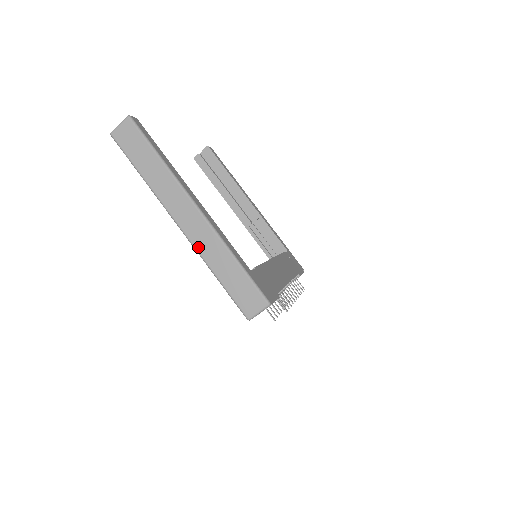
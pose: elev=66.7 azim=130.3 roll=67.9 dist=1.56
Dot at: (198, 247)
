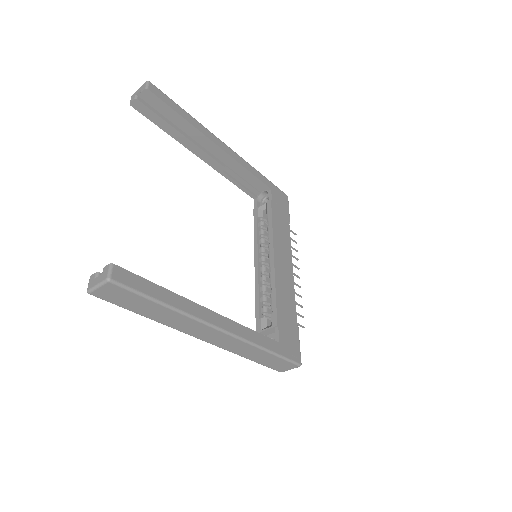
Dot at: (227, 349)
